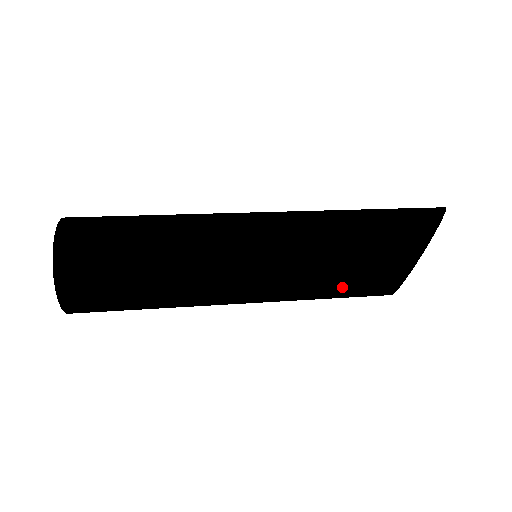
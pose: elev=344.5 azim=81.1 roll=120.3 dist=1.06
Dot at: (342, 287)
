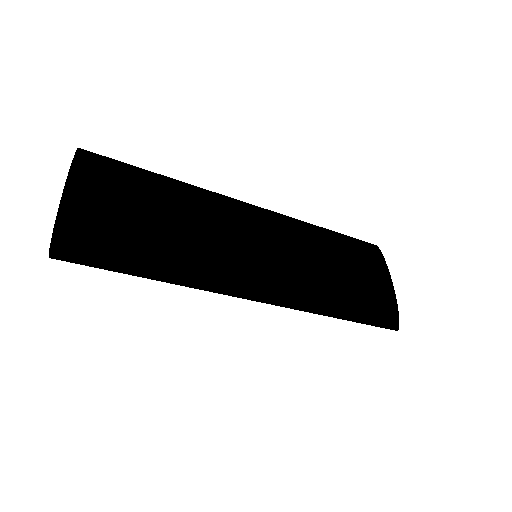
Dot at: (344, 244)
